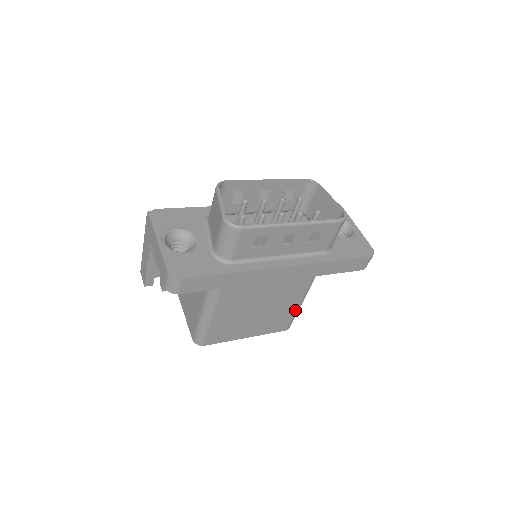
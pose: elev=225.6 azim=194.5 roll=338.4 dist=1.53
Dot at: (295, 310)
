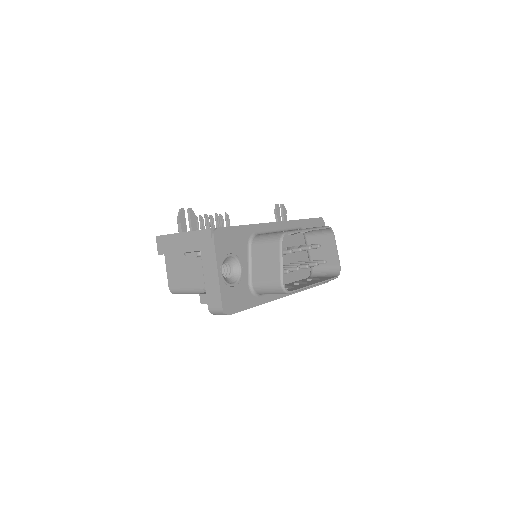
Dot at: occluded
